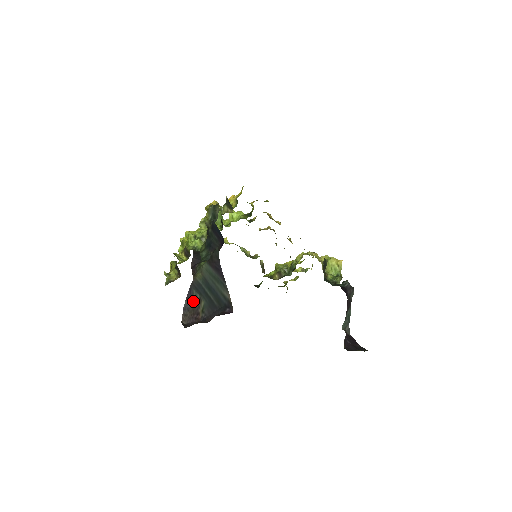
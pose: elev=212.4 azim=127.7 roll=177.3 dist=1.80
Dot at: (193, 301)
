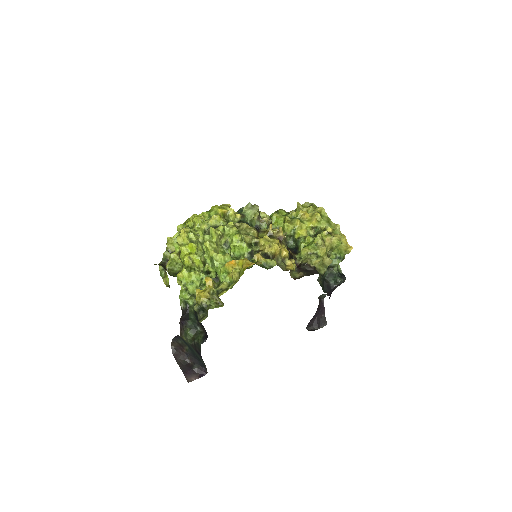
Dot at: (180, 342)
